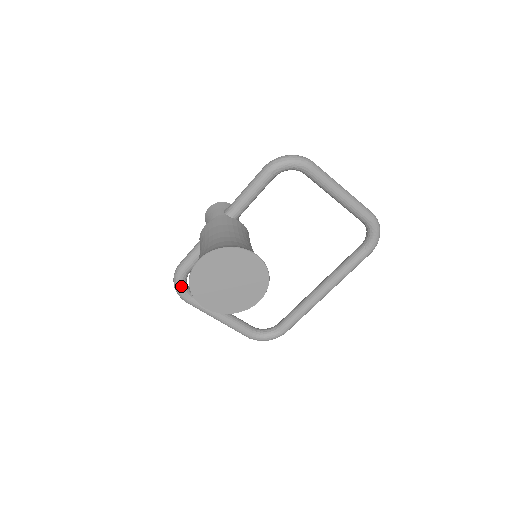
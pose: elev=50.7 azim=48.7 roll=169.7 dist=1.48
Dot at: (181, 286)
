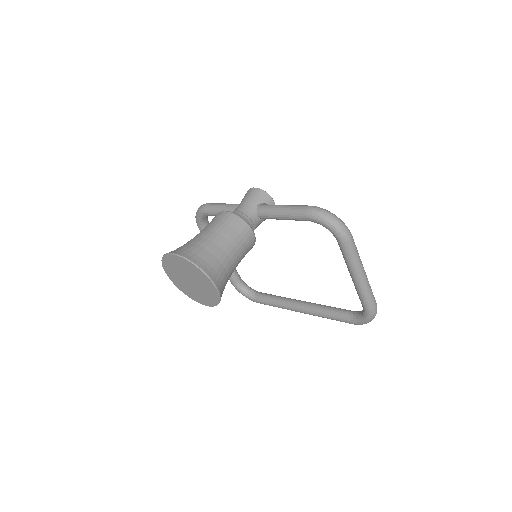
Dot at: (199, 218)
